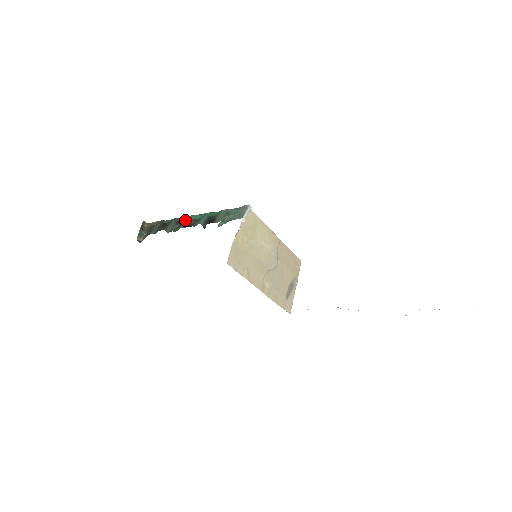
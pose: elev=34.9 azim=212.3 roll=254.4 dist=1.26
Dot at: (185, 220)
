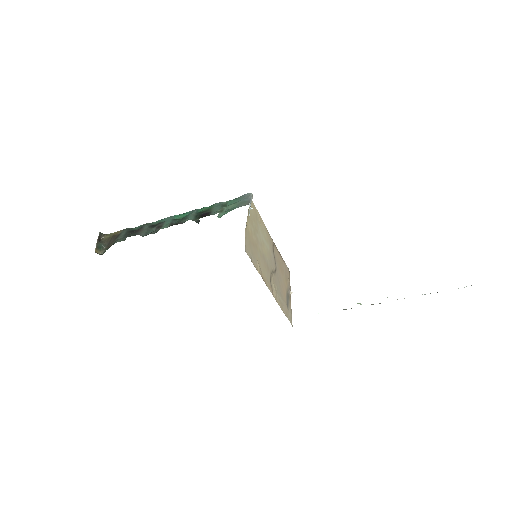
Dot at: (164, 221)
